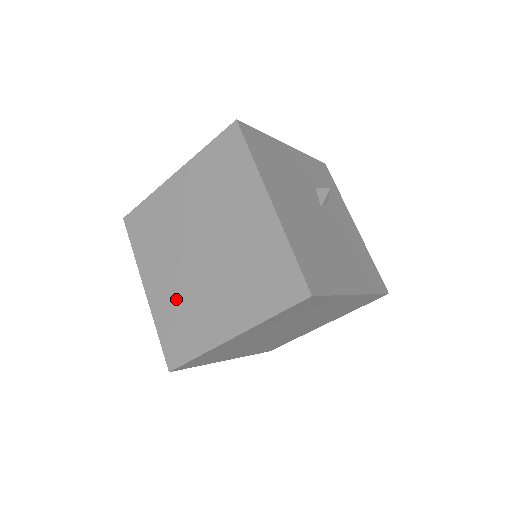
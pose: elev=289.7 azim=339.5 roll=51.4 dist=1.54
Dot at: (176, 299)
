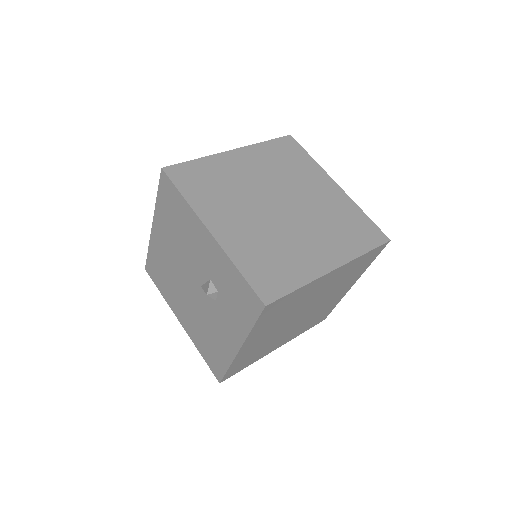
Dot at: (259, 240)
